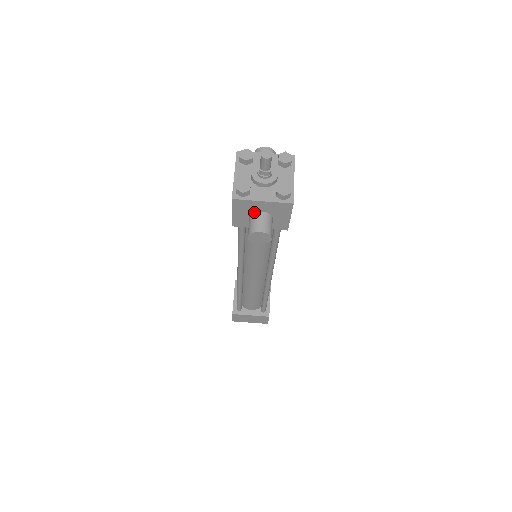
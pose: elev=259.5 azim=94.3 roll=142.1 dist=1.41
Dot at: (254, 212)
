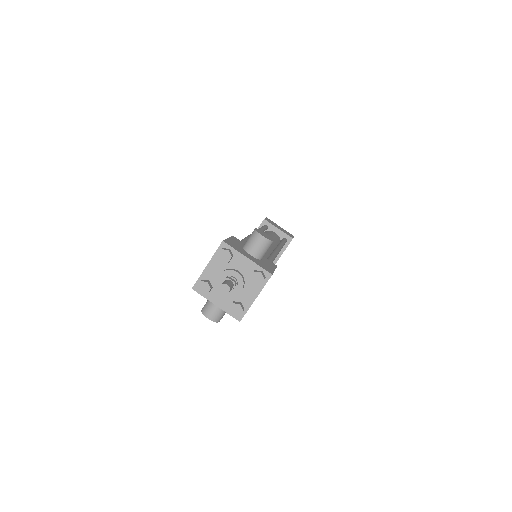
Dot at: occluded
